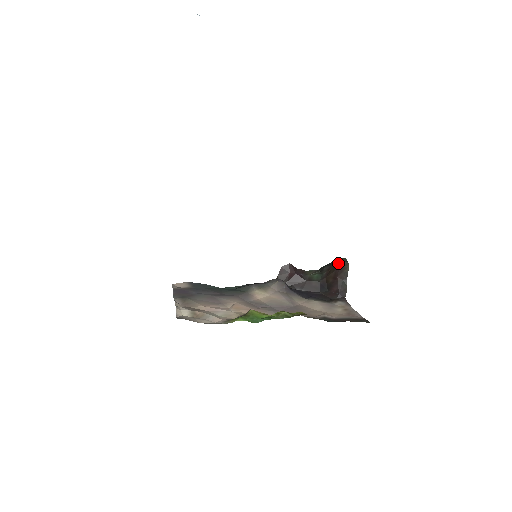
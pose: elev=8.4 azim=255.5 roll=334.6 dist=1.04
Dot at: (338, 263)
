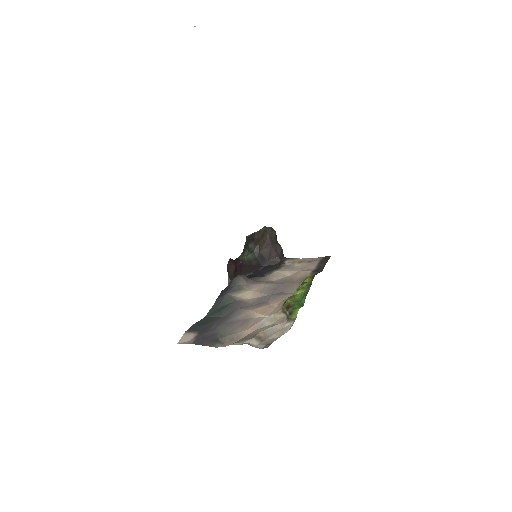
Dot at: (264, 234)
